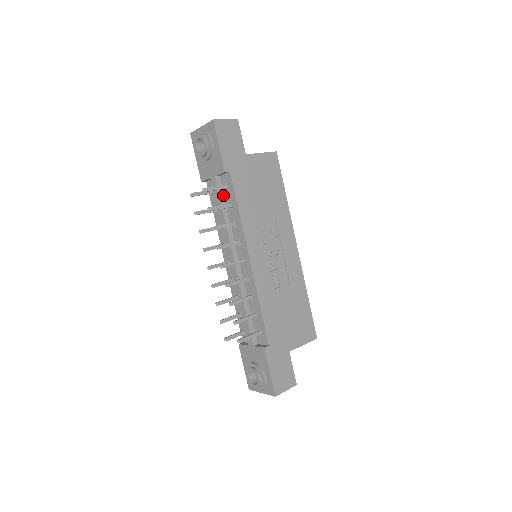
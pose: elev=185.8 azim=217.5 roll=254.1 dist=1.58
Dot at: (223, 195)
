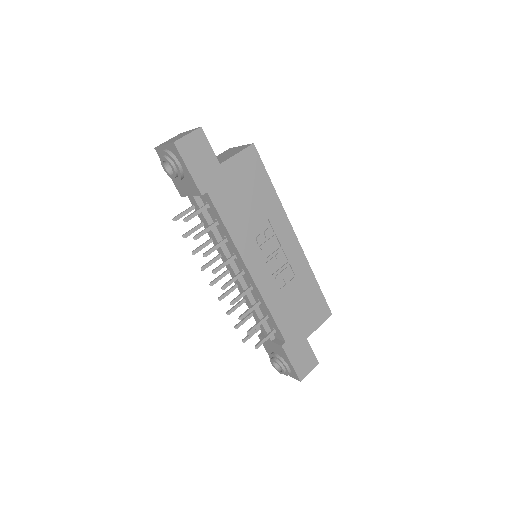
Dot at: (207, 212)
